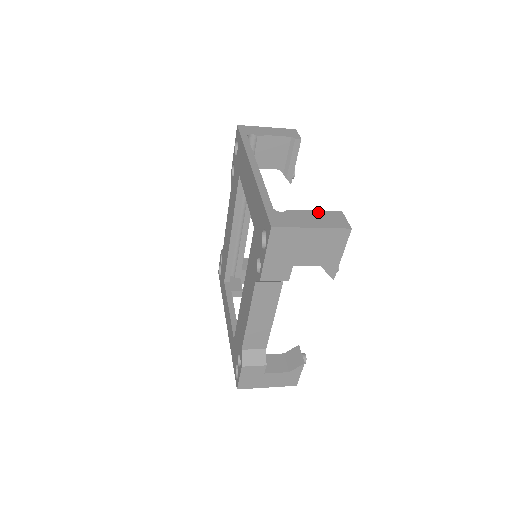
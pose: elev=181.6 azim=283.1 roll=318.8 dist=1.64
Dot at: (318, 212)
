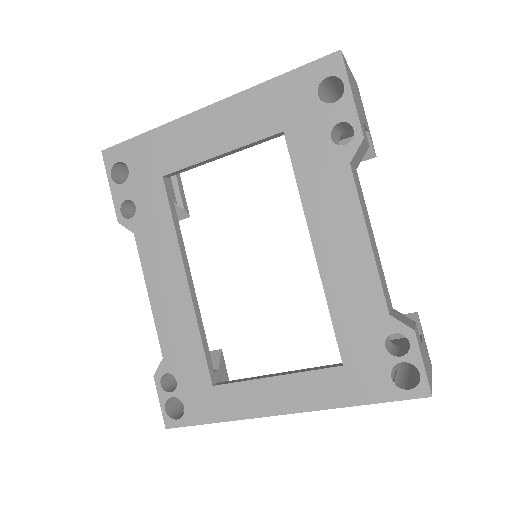
Dot at: occluded
